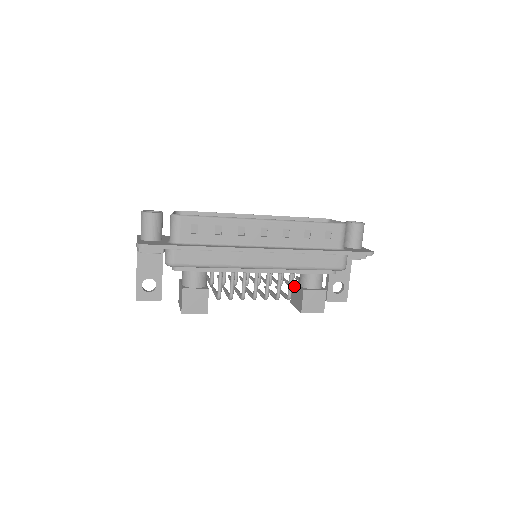
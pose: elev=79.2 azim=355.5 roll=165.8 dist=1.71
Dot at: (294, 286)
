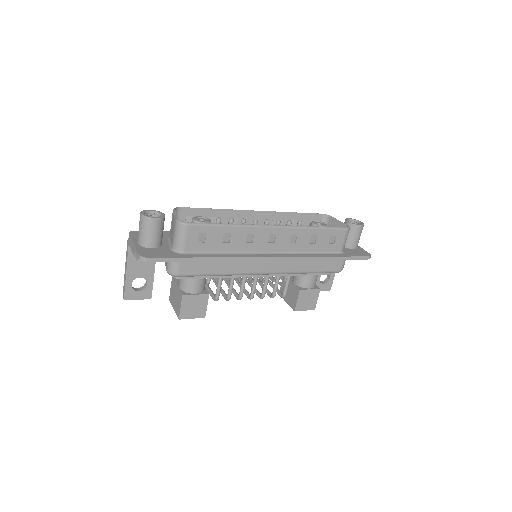
Dot at: occluded
